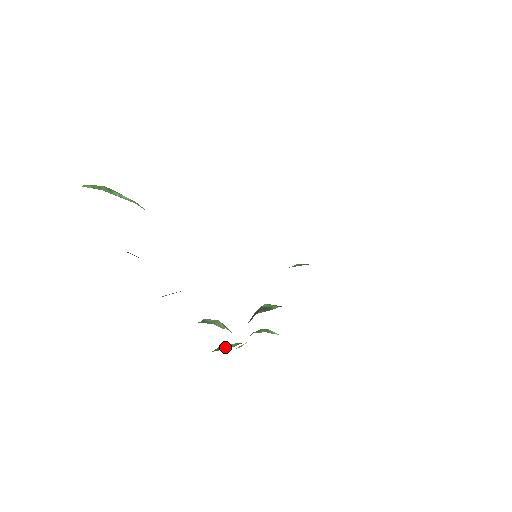
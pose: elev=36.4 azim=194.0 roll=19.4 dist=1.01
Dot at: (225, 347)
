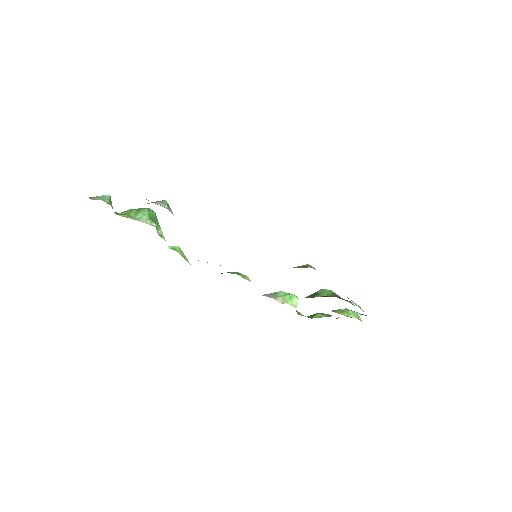
Dot at: (313, 316)
